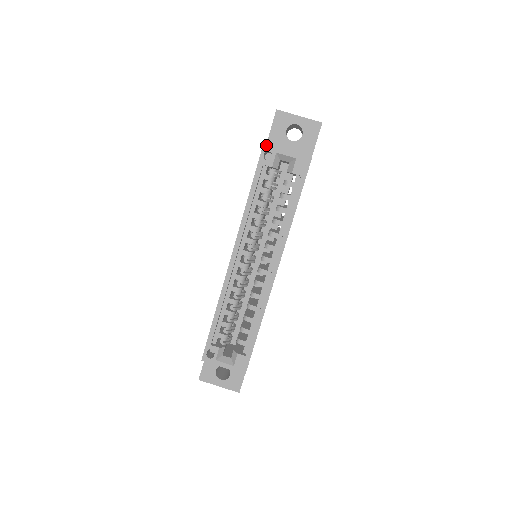
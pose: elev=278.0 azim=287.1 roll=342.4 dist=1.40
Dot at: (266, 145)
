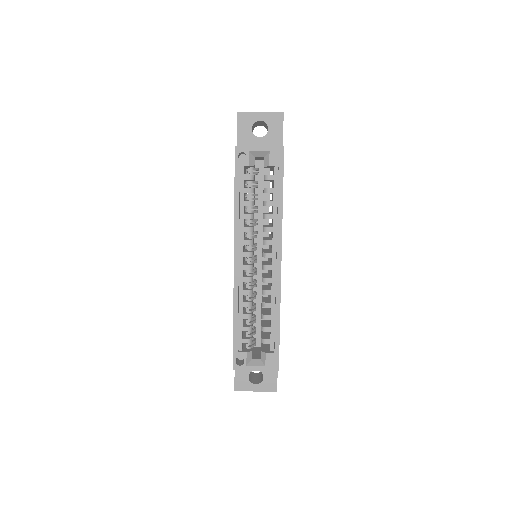
Dot at: (238, 147)
